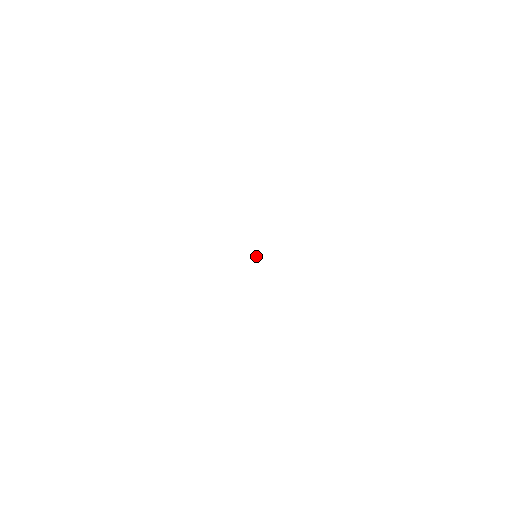
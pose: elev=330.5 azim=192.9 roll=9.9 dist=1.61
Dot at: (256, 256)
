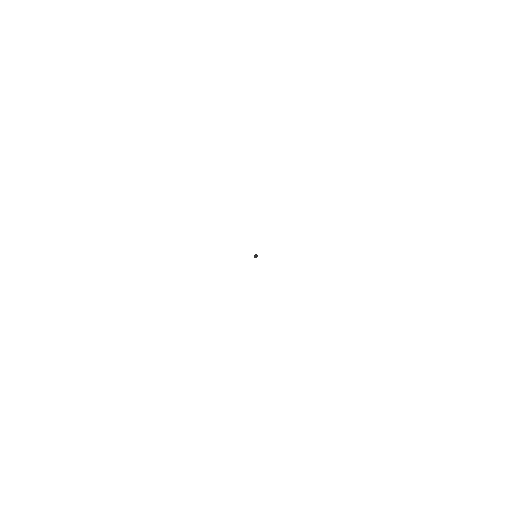
Dot at: (255, 255)
